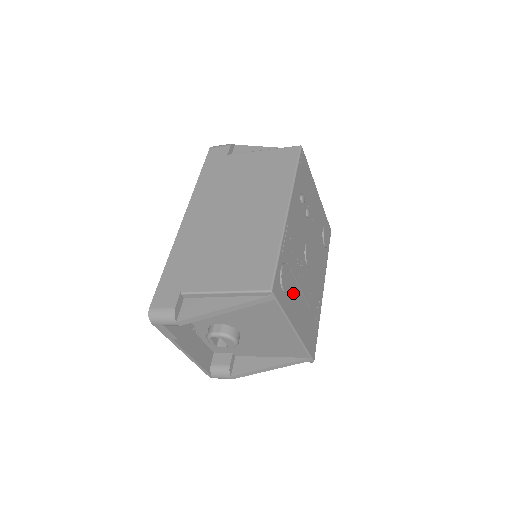
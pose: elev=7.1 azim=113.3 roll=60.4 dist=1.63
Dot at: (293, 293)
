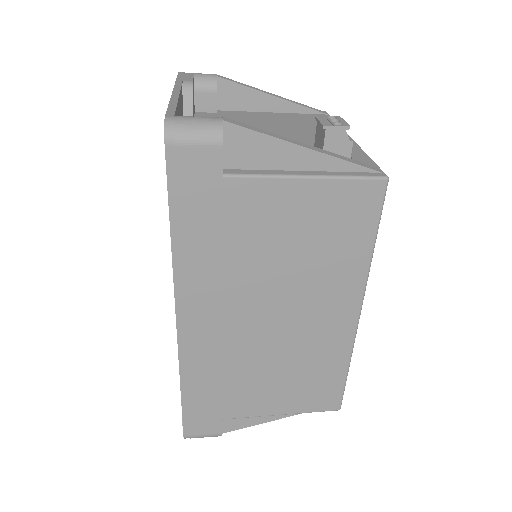
Dot at: occluded
